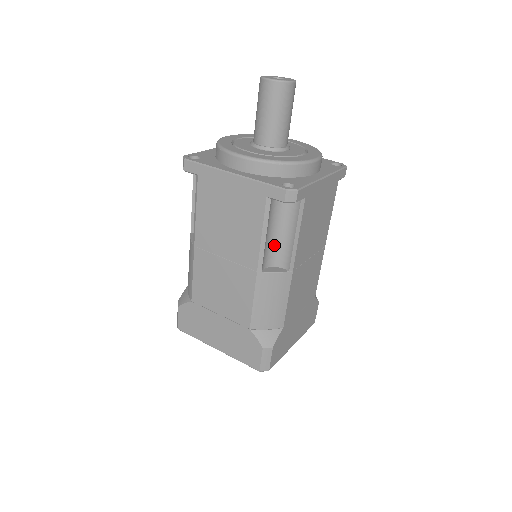
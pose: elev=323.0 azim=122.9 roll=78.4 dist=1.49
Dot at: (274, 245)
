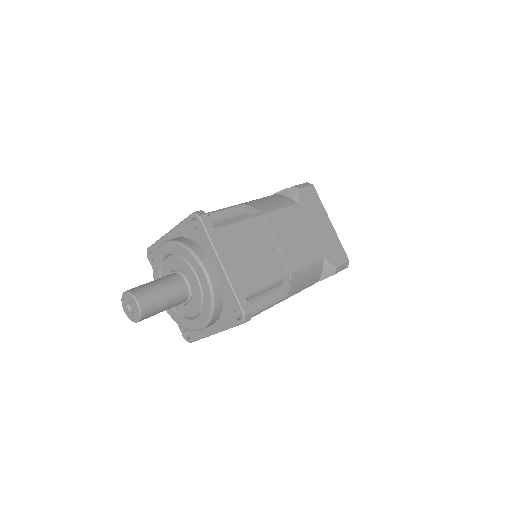
Dot at: occluded
